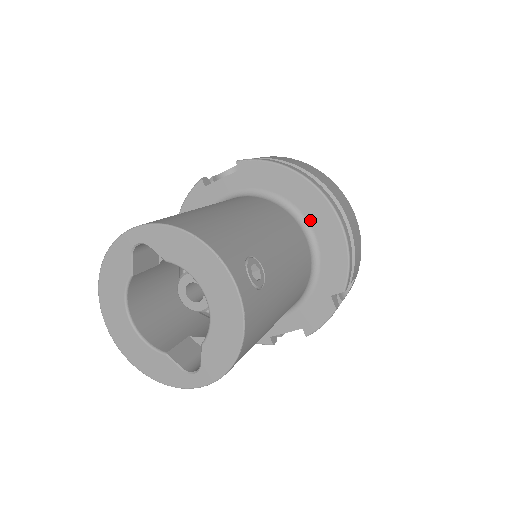
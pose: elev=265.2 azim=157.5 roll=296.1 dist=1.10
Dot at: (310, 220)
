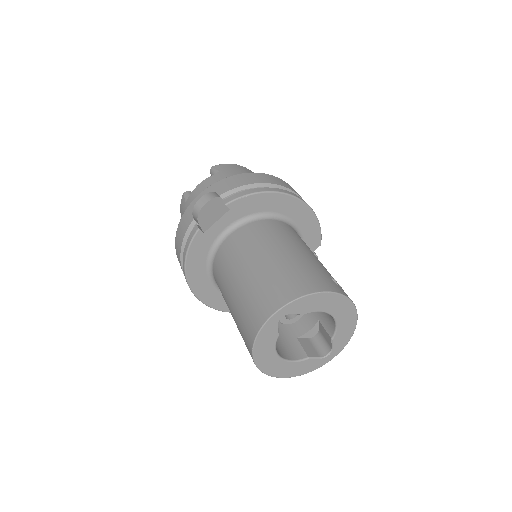
Dot at: (291, 217)
